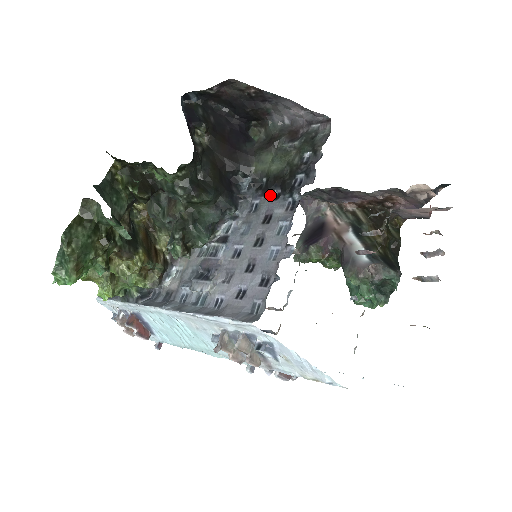
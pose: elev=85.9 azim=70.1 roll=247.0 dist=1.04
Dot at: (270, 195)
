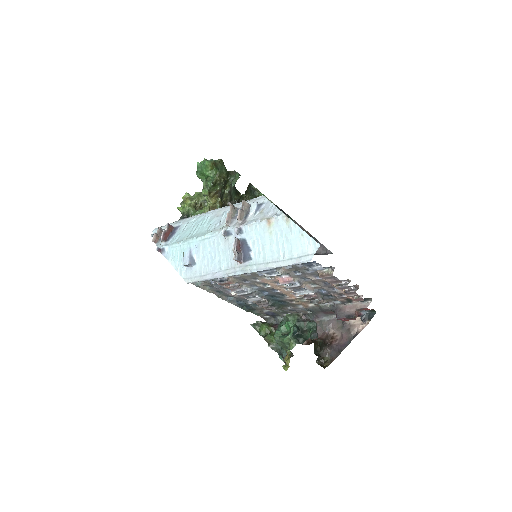
Dot at: occluded
